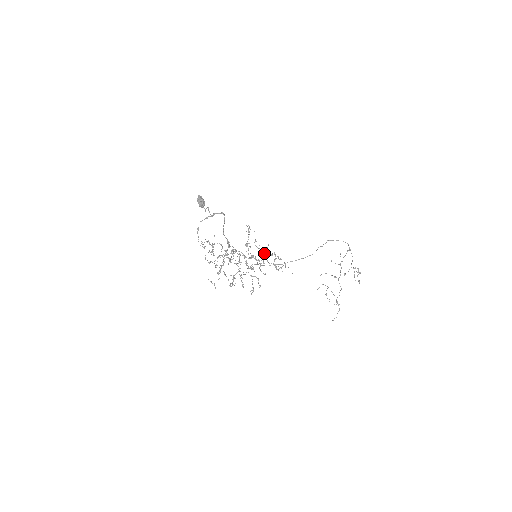
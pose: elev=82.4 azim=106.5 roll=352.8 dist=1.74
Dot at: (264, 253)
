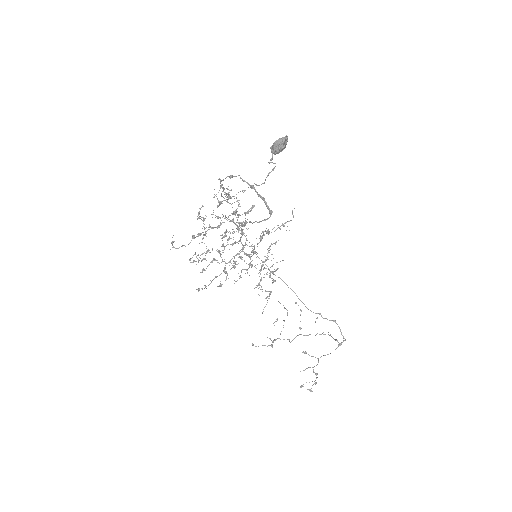
Dot at: (268, 259)
